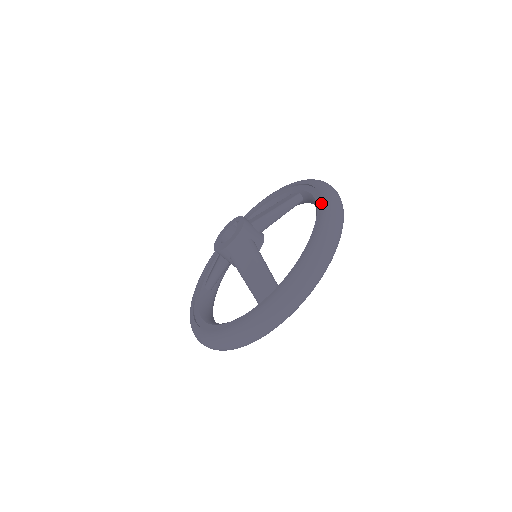
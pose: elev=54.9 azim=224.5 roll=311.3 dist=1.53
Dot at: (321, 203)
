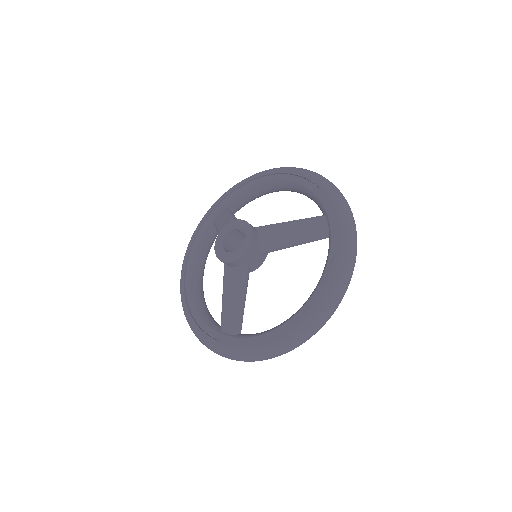
Dot at: (317, 297)
